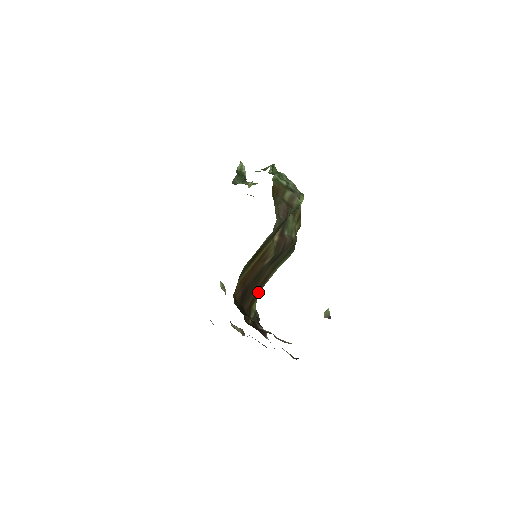
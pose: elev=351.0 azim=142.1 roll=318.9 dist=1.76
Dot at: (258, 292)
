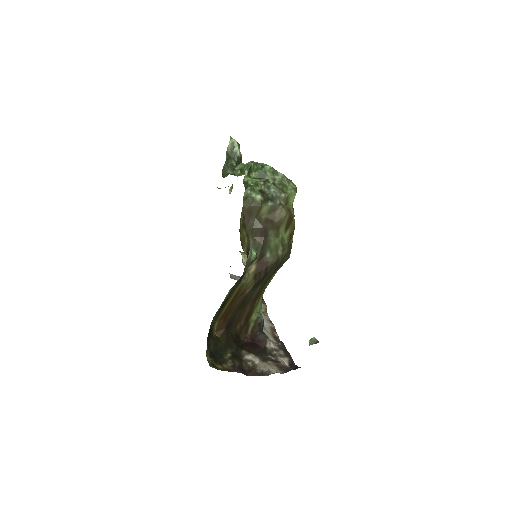
Dot at: (254, 305)
